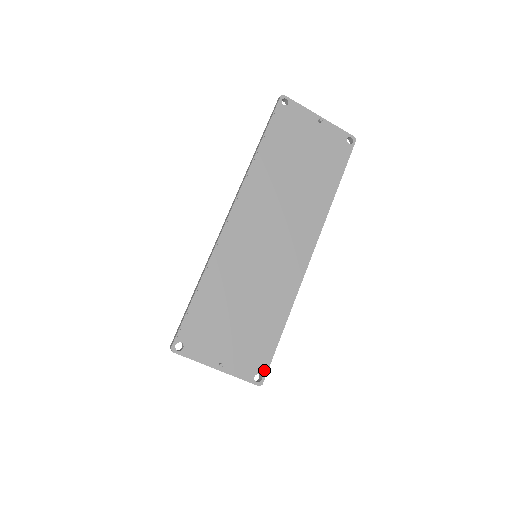
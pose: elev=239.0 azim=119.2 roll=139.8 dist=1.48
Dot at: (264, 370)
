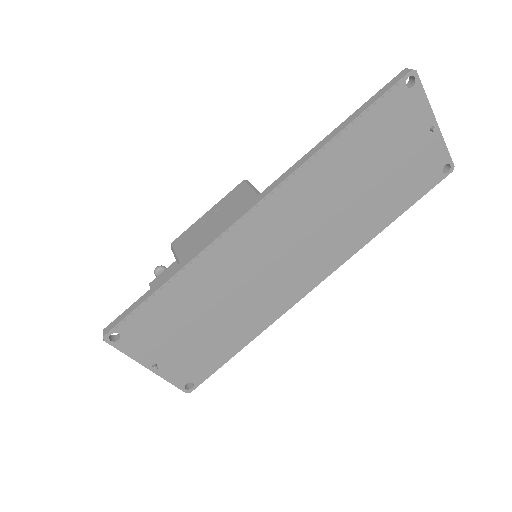
Dot at: (200, 381)
